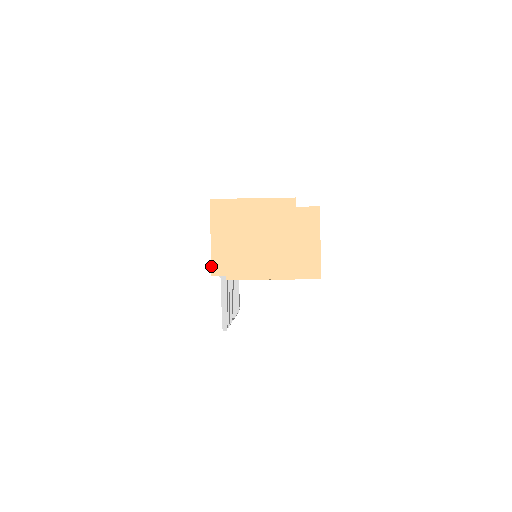
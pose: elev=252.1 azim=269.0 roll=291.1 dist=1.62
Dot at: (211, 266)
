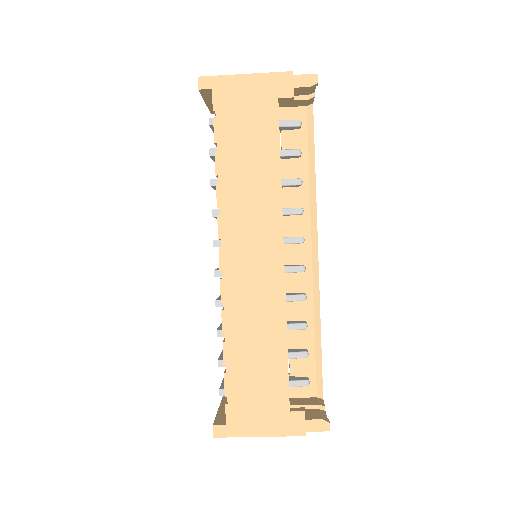
Dot at: occluded
